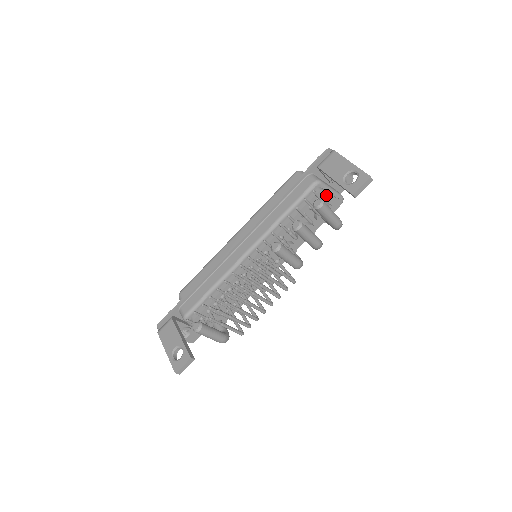
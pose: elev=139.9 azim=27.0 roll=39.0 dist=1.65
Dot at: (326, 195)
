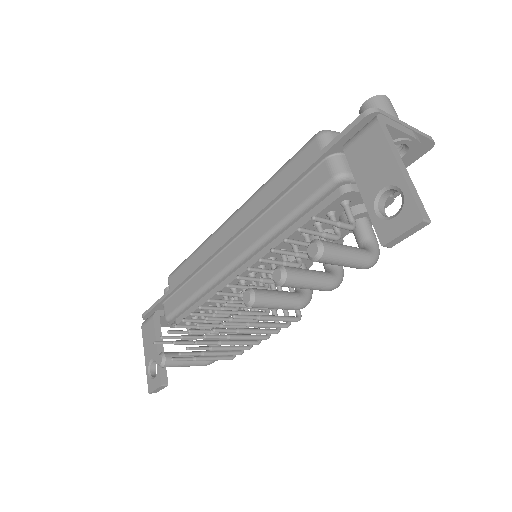
Dot at: (359, 195)
